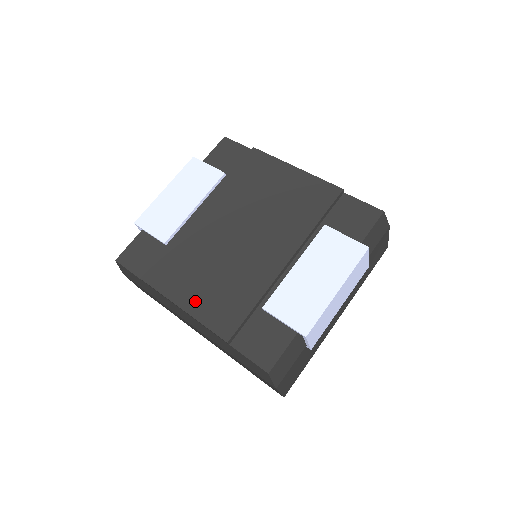
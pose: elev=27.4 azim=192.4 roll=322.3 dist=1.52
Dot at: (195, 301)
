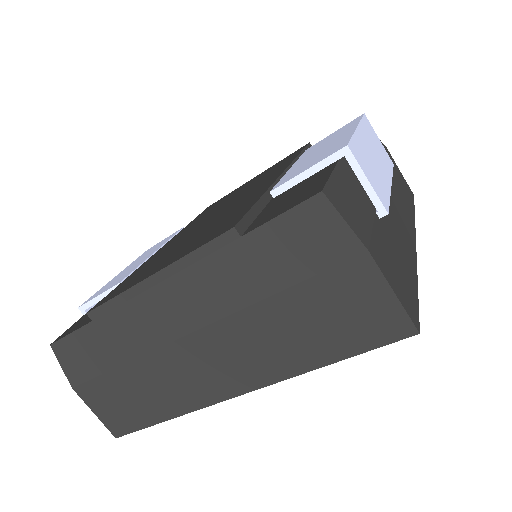
Dot at: (171, 259)
